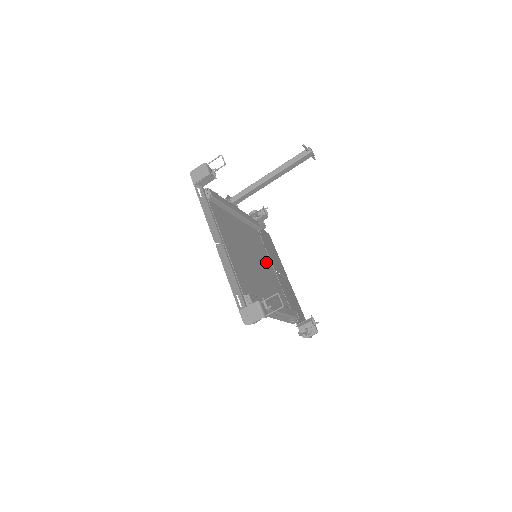
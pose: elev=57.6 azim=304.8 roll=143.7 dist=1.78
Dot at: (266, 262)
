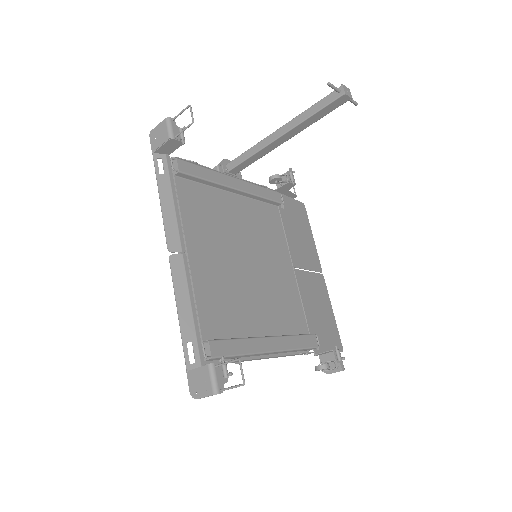
Dot at: (279, 259)
